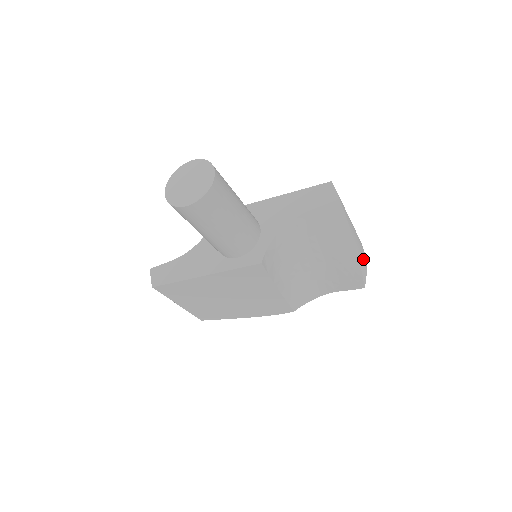
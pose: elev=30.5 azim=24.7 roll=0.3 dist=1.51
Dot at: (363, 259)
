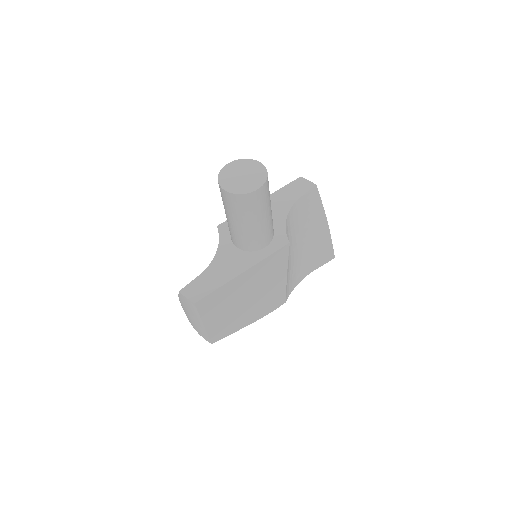
Dot at: occluded
